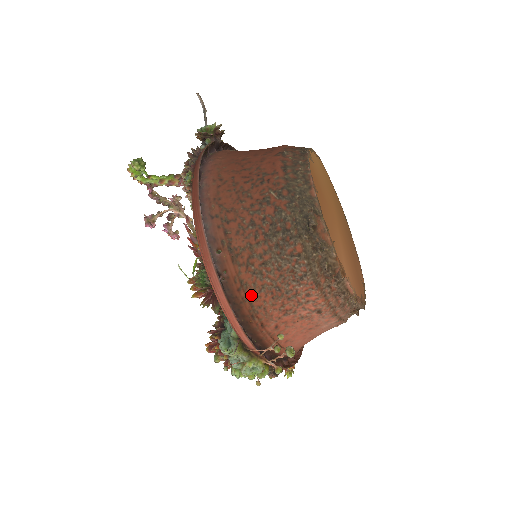
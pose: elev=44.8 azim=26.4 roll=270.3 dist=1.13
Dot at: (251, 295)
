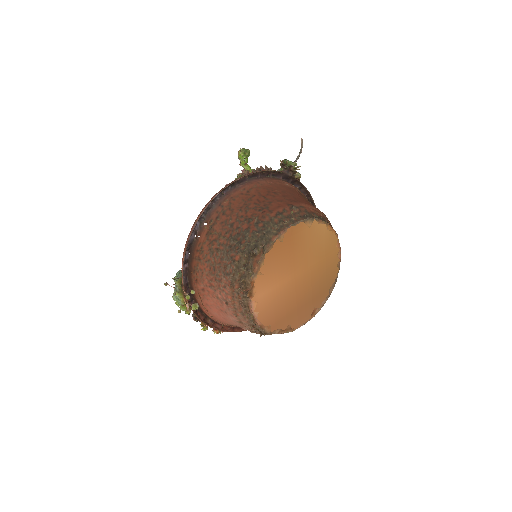
Dot at: (201, 259)
